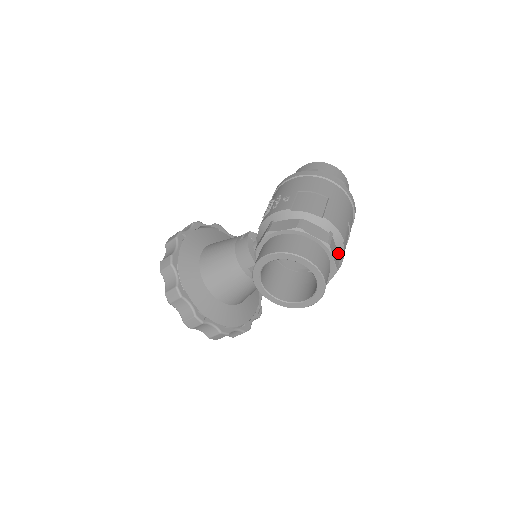
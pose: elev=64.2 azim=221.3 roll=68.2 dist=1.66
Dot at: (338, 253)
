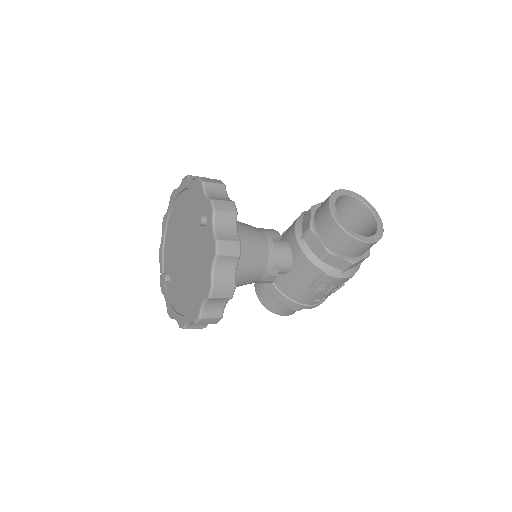
Dot at: occluded
